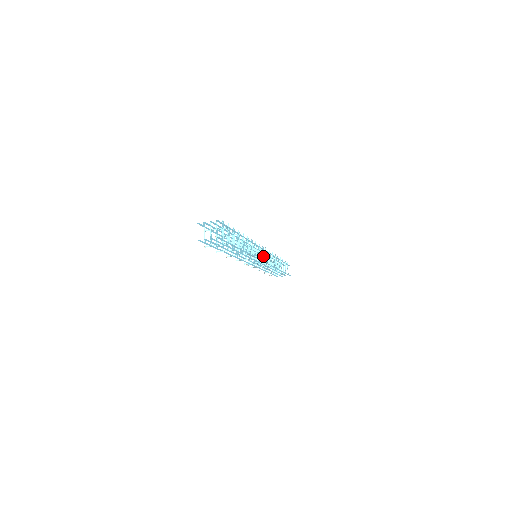
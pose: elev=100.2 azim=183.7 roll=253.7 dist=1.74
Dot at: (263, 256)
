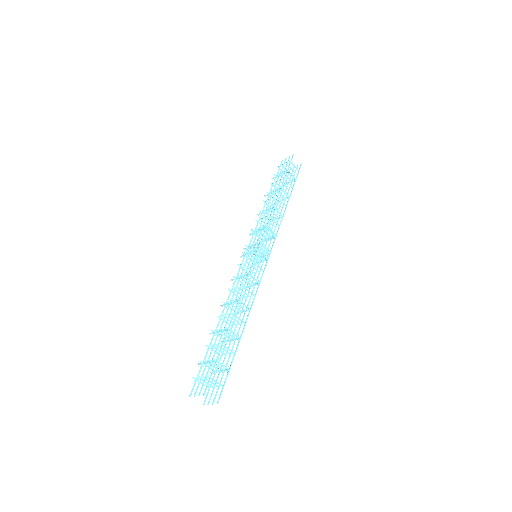
Dot at: (263, 255)
